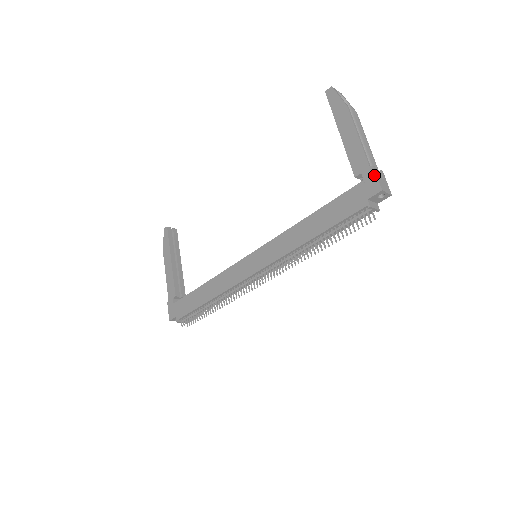
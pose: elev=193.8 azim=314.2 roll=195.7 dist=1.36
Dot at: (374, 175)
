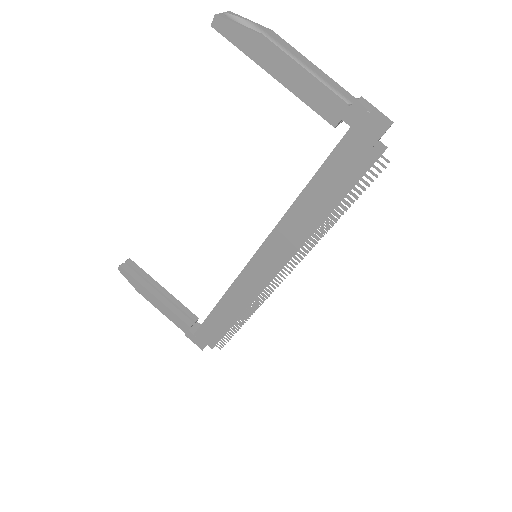
Dot at: (362, 116)
